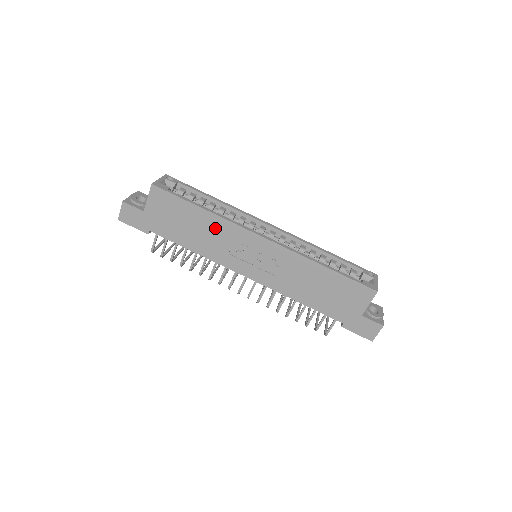
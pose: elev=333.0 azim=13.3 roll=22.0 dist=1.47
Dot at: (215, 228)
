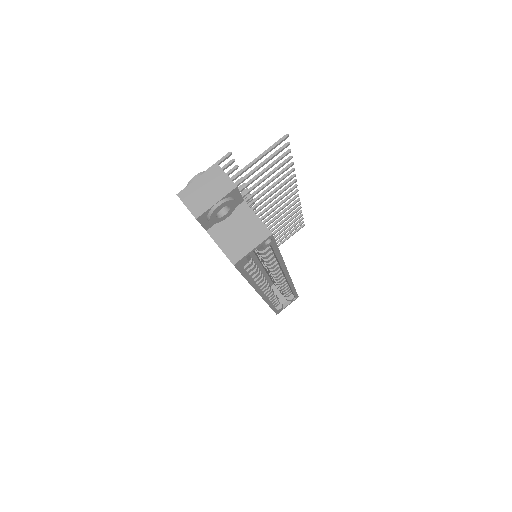
Dot at: occluded
